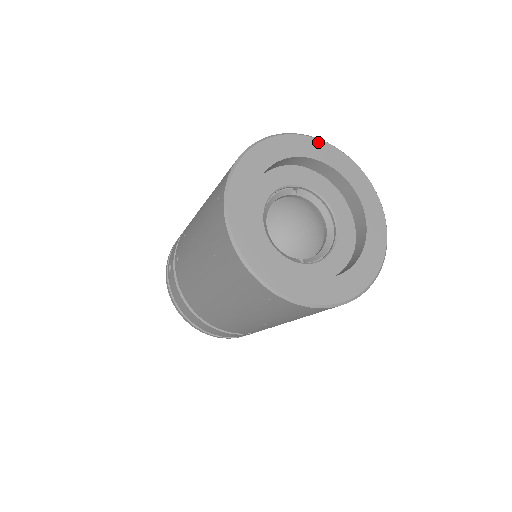
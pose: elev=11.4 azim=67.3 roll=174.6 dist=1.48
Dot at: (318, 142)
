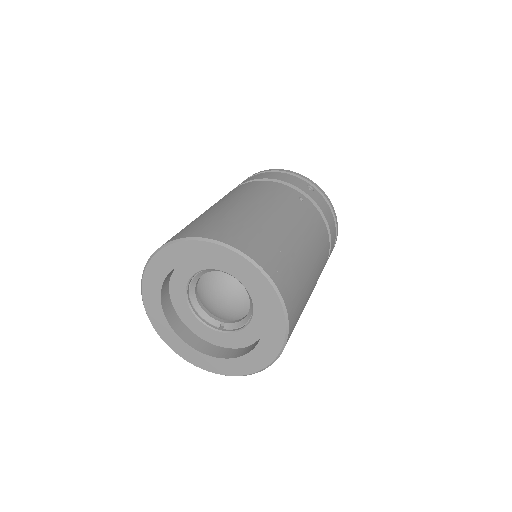
Dot at: (222, 249)
